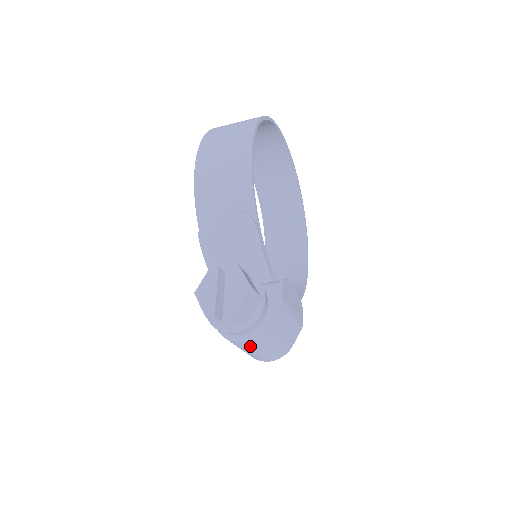
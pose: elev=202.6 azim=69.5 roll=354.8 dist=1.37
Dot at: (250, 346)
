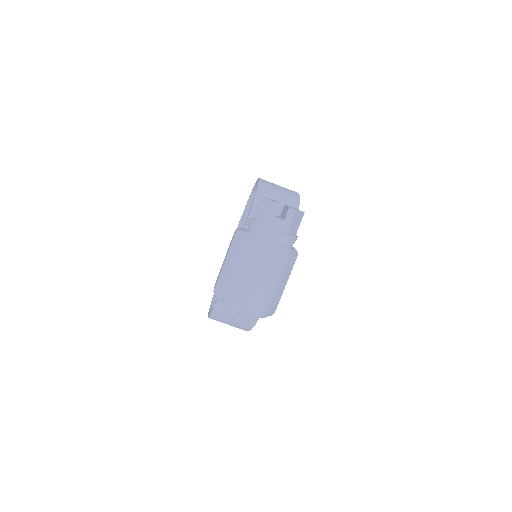
Dot at: (265, 263)
